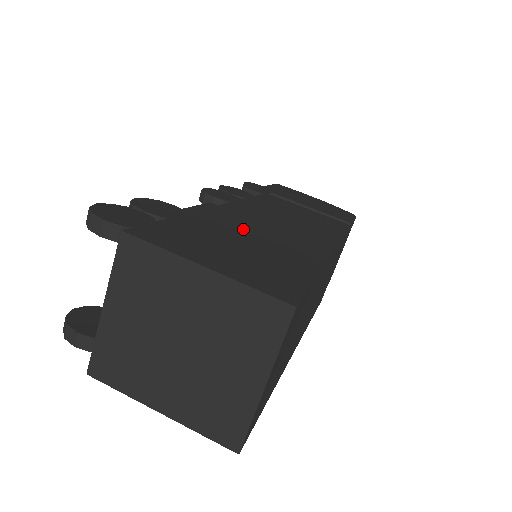
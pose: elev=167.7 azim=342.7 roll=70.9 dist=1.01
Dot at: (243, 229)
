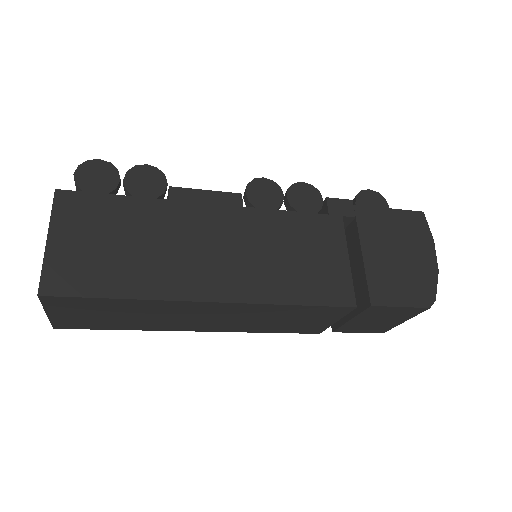
Dot at: (163, 234)
